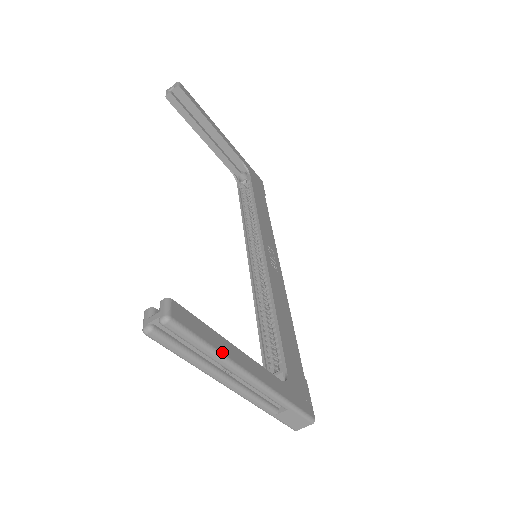
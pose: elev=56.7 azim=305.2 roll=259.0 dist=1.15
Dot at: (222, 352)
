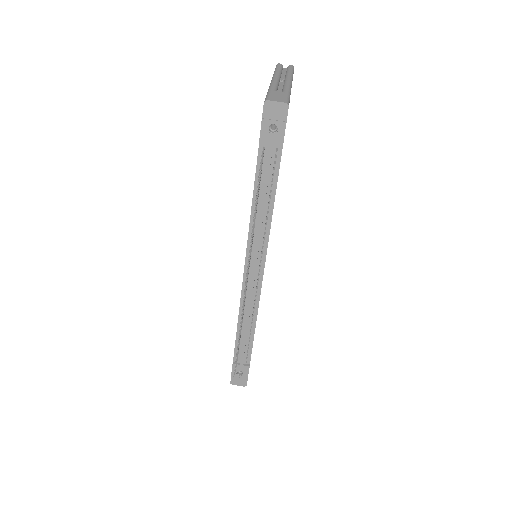
Dot at: occluded
